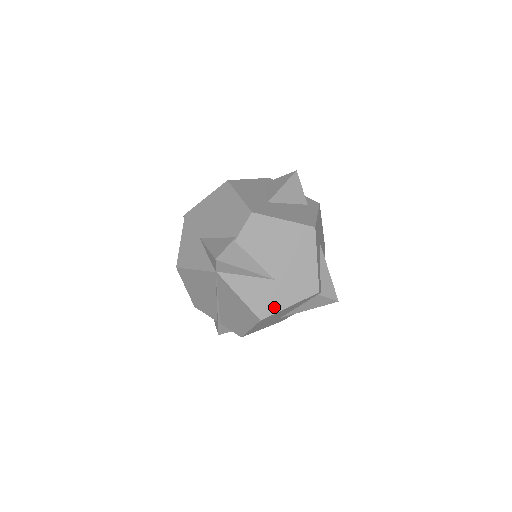
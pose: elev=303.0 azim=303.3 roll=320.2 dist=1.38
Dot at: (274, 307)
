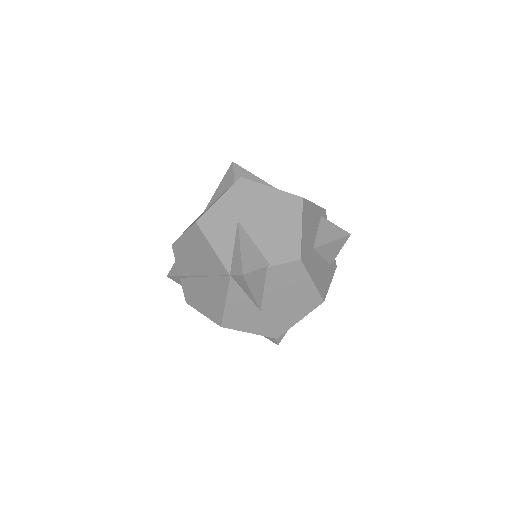
Dot at: (239, 326)
